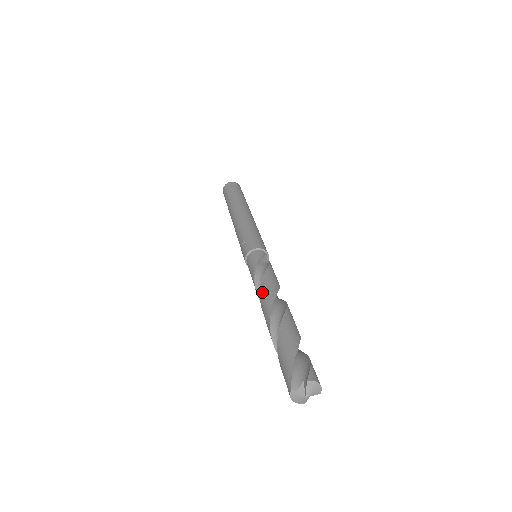
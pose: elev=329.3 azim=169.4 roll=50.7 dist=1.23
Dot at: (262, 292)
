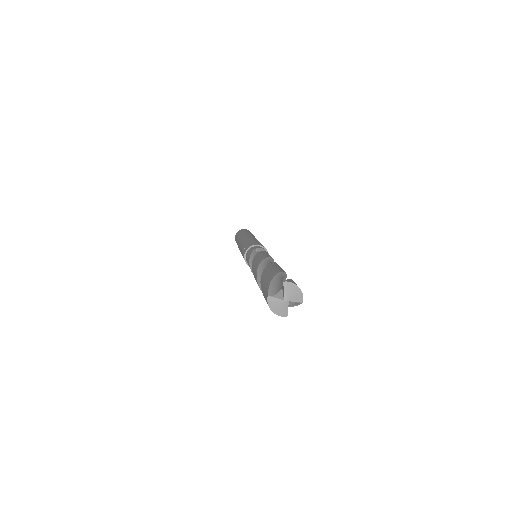
Dot at: (253, 261)
